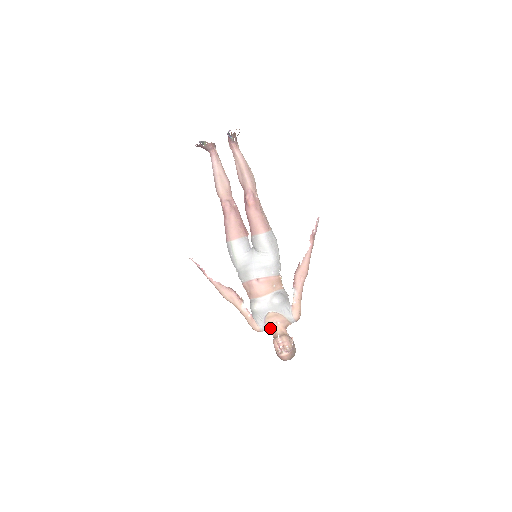
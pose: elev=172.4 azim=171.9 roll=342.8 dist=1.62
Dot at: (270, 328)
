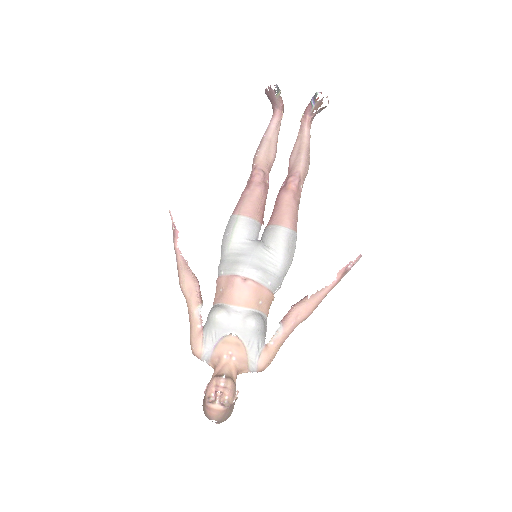
Dot at: (216, 360)
